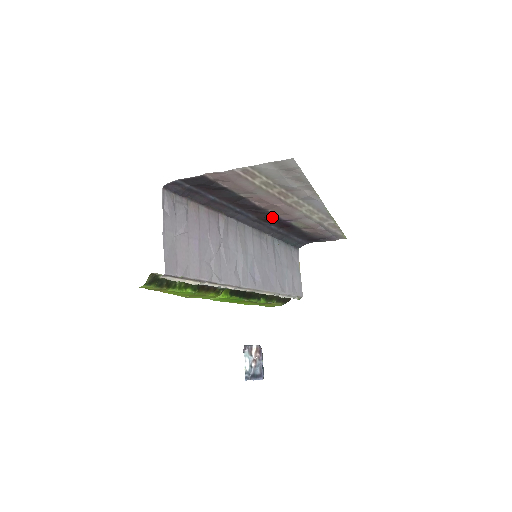
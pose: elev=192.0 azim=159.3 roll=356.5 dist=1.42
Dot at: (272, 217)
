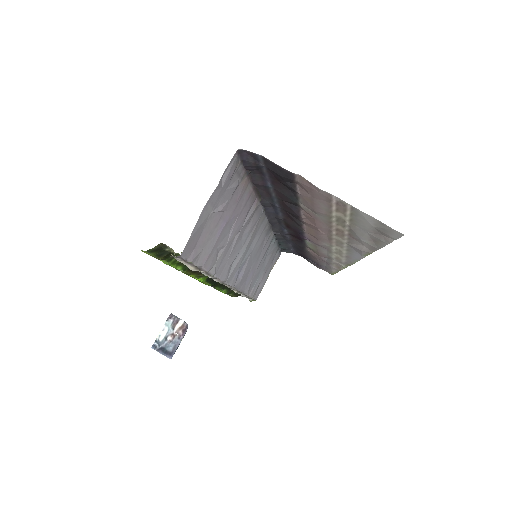
Dot at: (297, 228)
